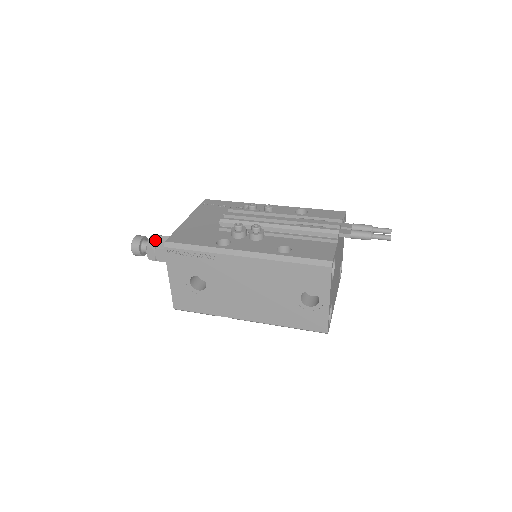
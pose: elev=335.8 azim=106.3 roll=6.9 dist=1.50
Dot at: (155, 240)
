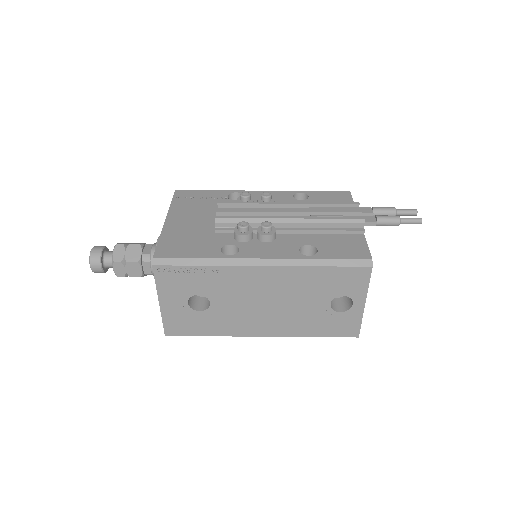
Dot at: (122, 251)
